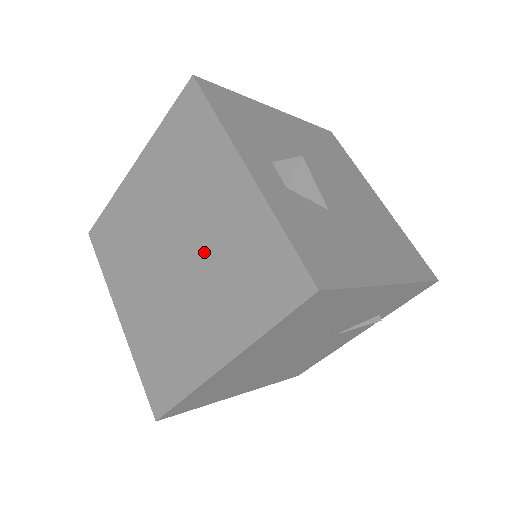
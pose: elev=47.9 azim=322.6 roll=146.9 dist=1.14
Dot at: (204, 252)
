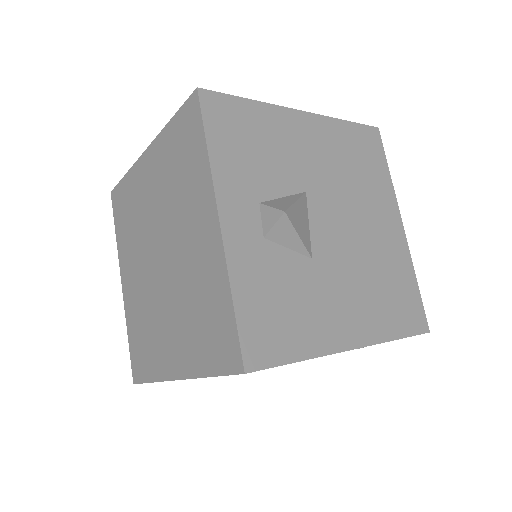
Dot at: (179, 274)
